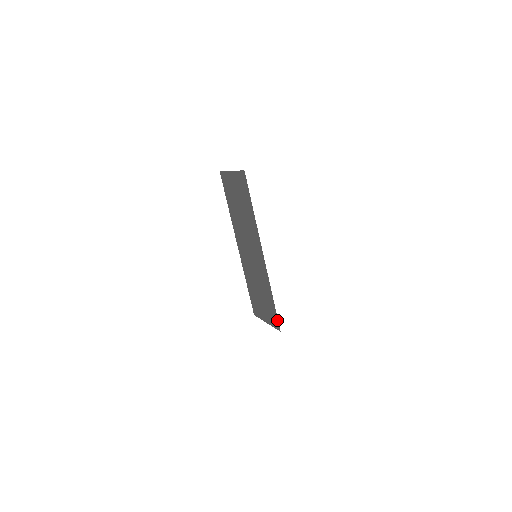
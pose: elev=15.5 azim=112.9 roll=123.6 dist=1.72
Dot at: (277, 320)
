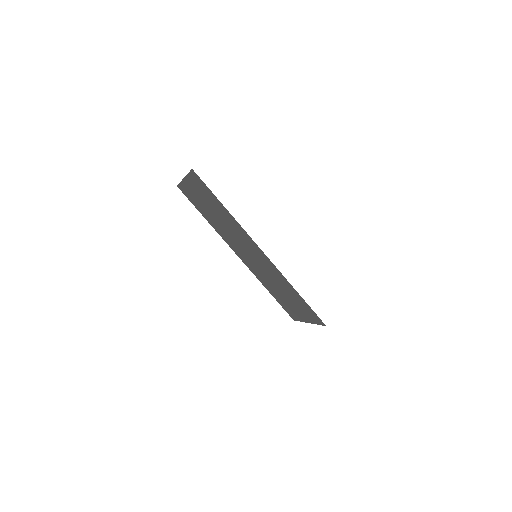
Dot at: (316, 315)
